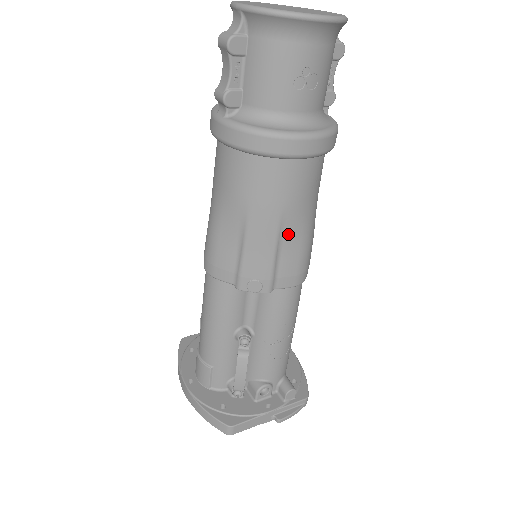
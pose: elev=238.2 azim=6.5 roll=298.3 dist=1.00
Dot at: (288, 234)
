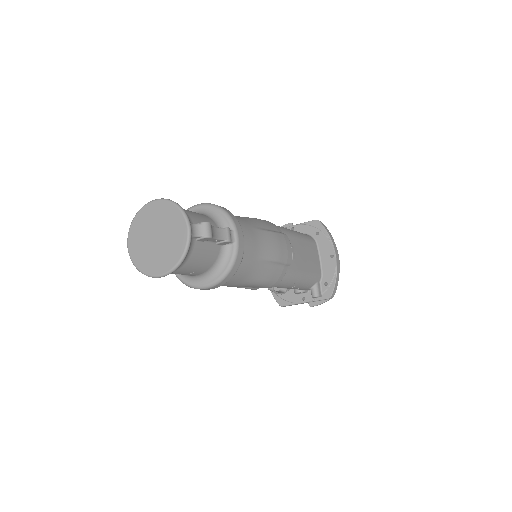
Dot at: occluded
